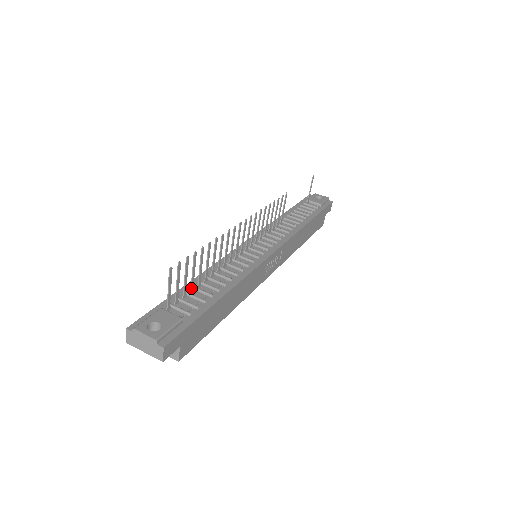
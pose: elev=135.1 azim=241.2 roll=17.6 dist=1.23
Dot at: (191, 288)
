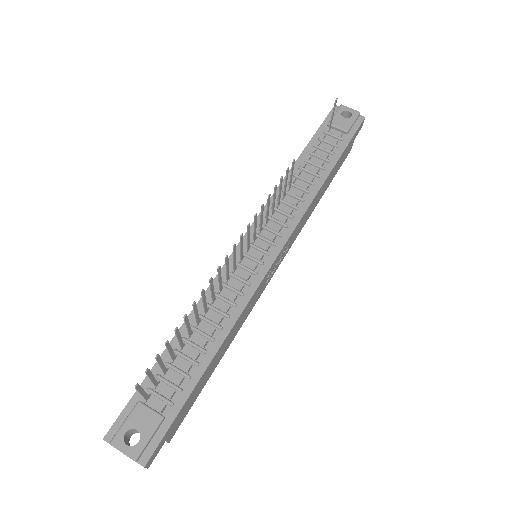
Dot at: (172, 359)
